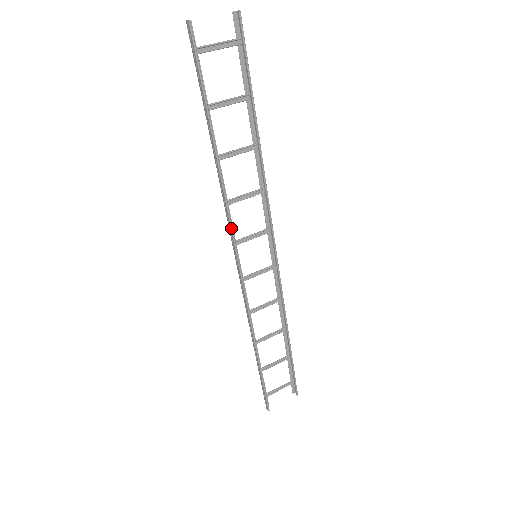
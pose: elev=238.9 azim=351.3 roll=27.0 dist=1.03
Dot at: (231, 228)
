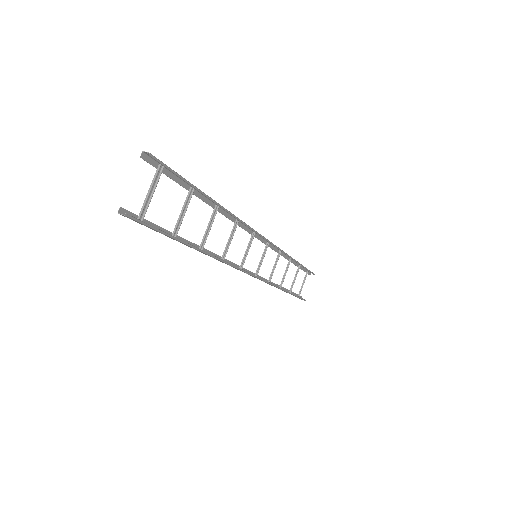
Dot at: (236, 268)
